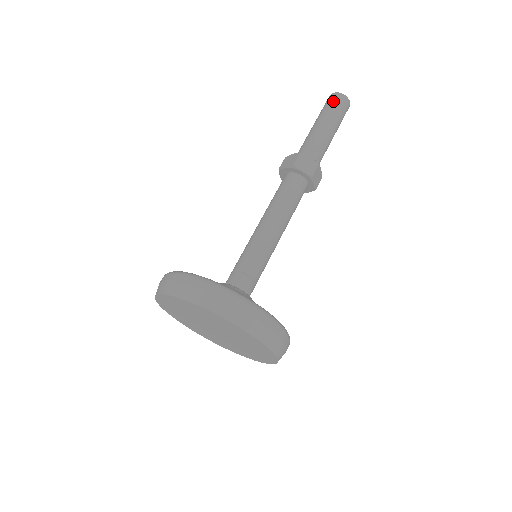
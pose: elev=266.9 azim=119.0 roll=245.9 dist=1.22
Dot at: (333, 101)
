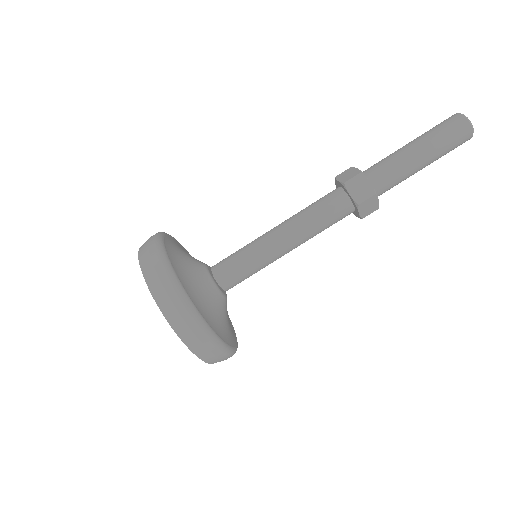
Dot at: (449, 124)
